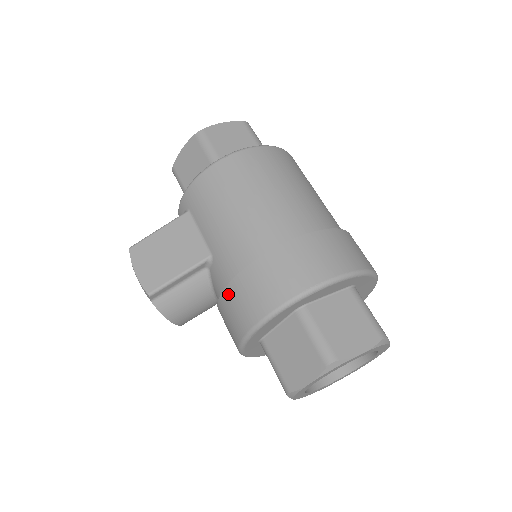
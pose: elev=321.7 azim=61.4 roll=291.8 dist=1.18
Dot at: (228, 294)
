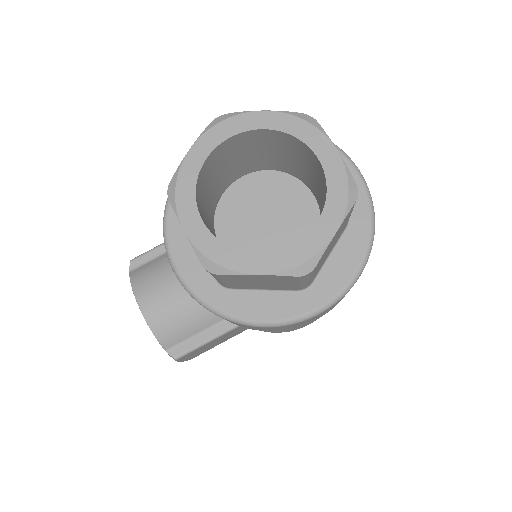
Dot at: occluded
